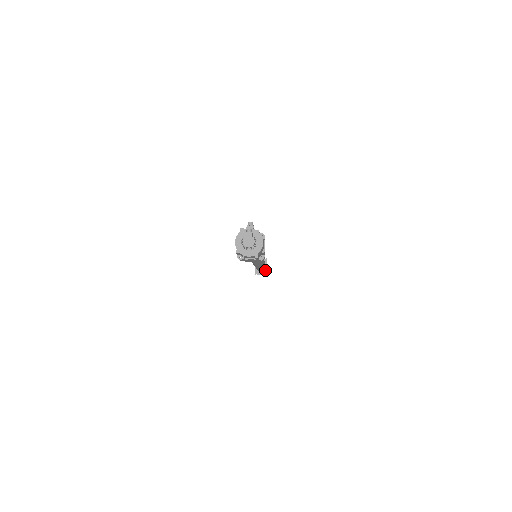
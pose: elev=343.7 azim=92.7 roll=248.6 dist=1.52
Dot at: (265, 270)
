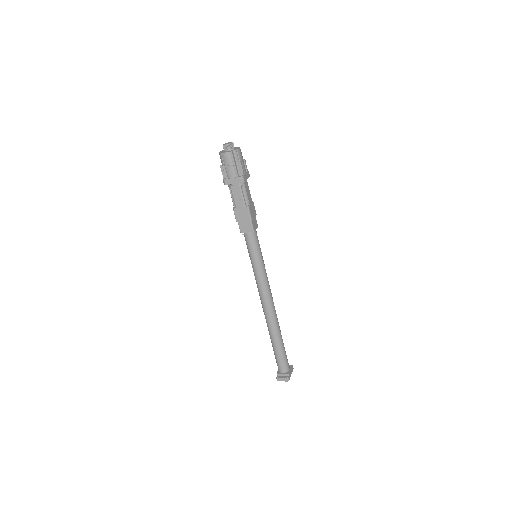
Dot at: (288, 372)
